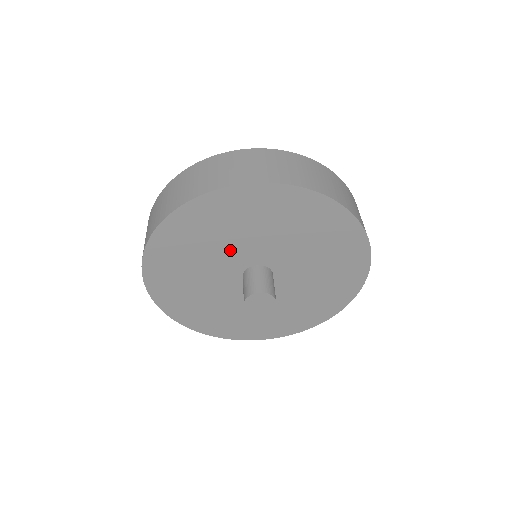
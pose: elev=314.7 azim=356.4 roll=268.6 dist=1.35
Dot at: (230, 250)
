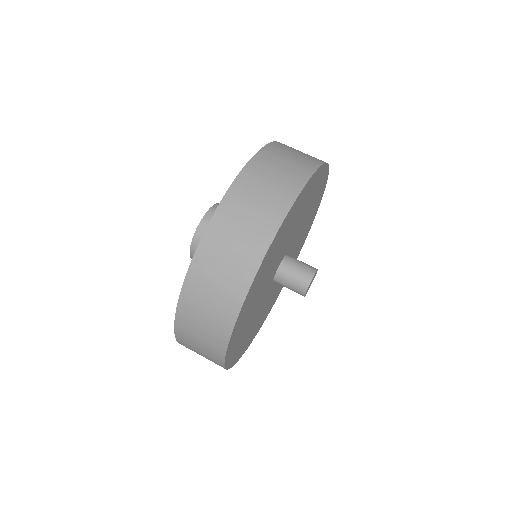
Dot at: (259, 307)
